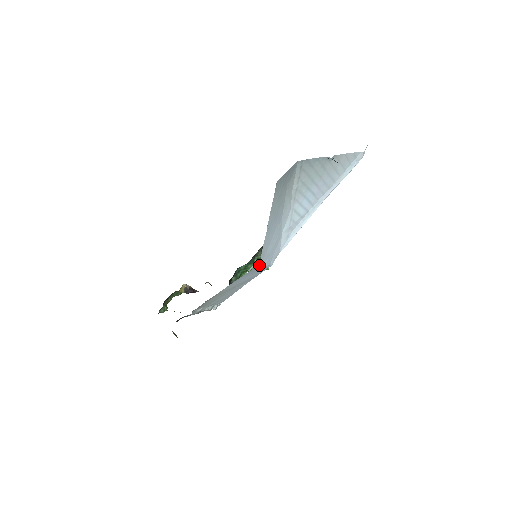
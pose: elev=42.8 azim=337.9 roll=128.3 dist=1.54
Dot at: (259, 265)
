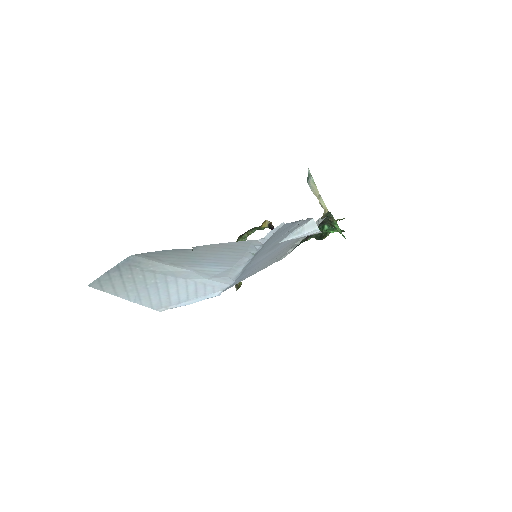
Dot at: (161, 311)
